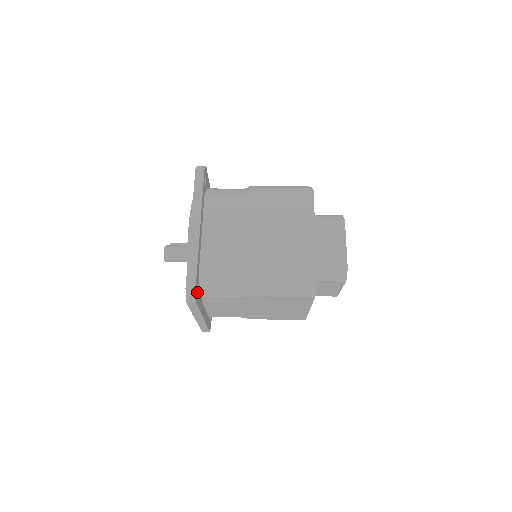
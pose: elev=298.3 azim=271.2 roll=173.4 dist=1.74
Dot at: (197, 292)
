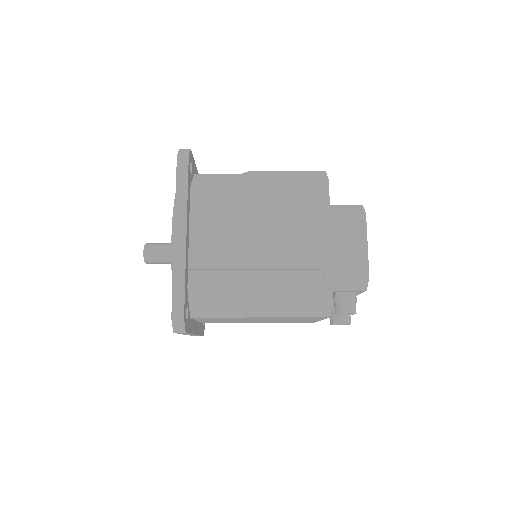
Dot at: occluded
